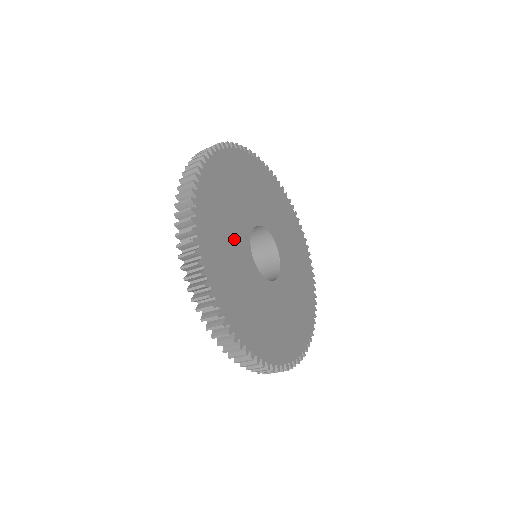
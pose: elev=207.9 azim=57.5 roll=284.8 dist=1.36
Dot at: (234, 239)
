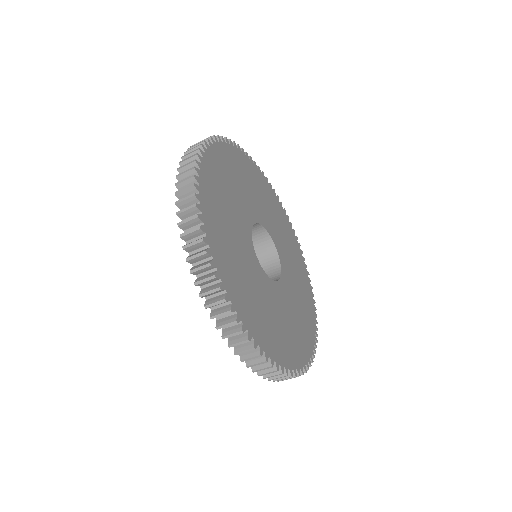
Dot at: (250, 272)
